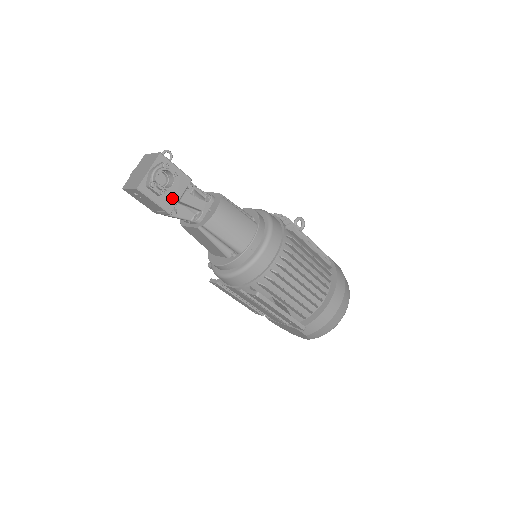
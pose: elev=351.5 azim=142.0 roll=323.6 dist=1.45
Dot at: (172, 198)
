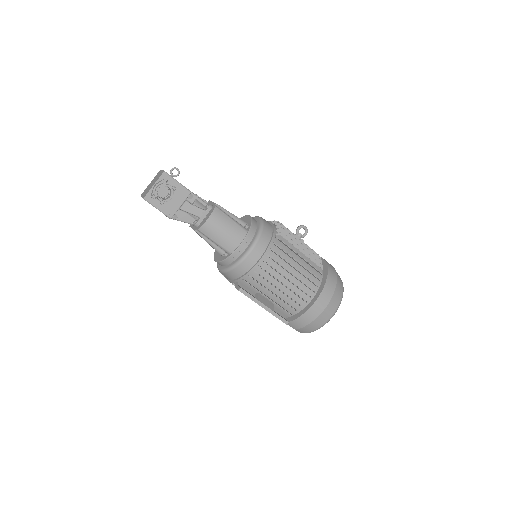
Dot at: (173, 206)
